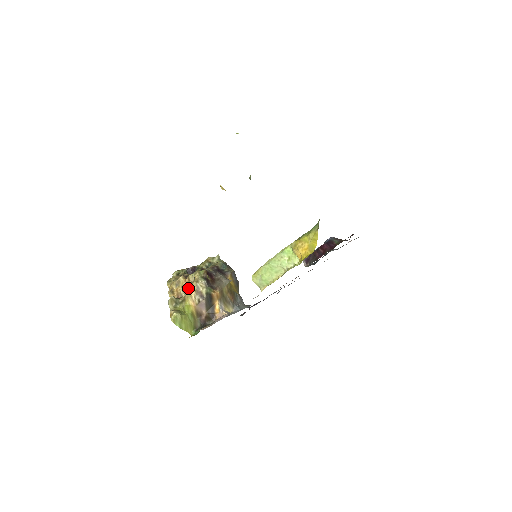
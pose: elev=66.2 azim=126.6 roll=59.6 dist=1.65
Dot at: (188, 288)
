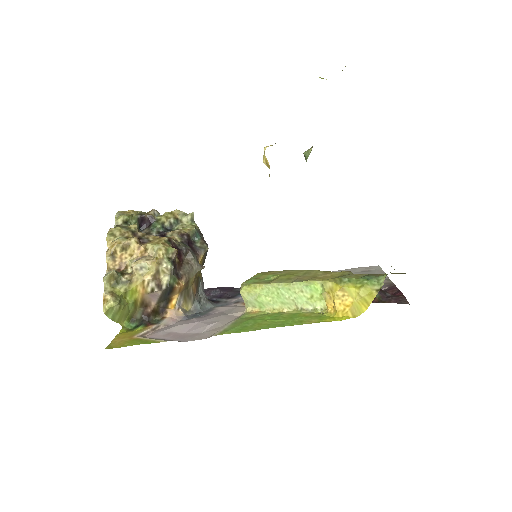
Dot at: (142, 266)
